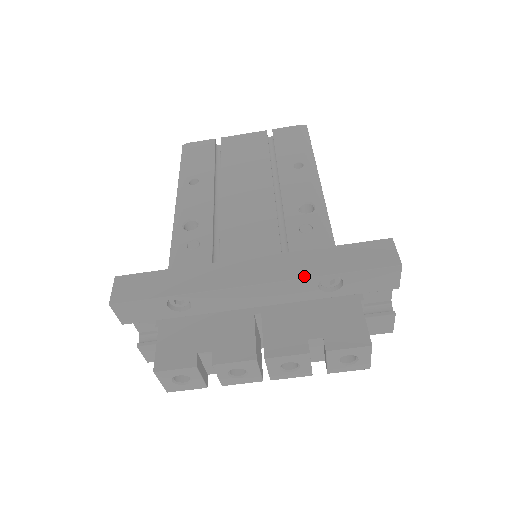
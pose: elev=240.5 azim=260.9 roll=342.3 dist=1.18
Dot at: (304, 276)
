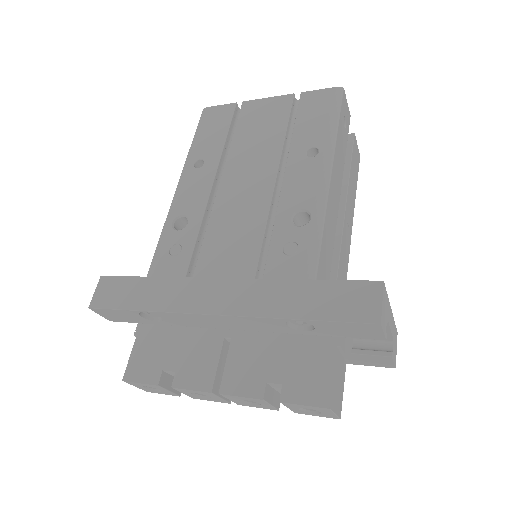
Dot at: (267, 315)
